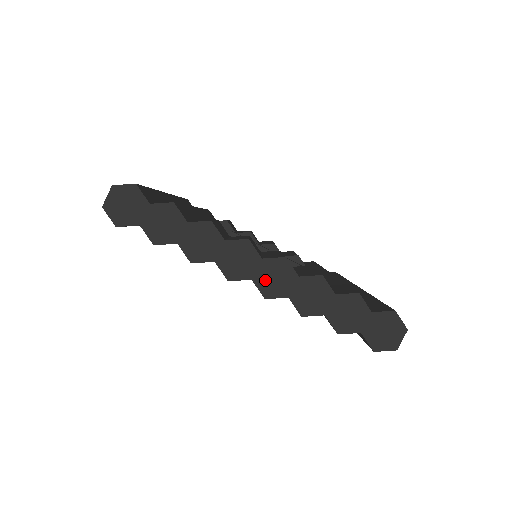
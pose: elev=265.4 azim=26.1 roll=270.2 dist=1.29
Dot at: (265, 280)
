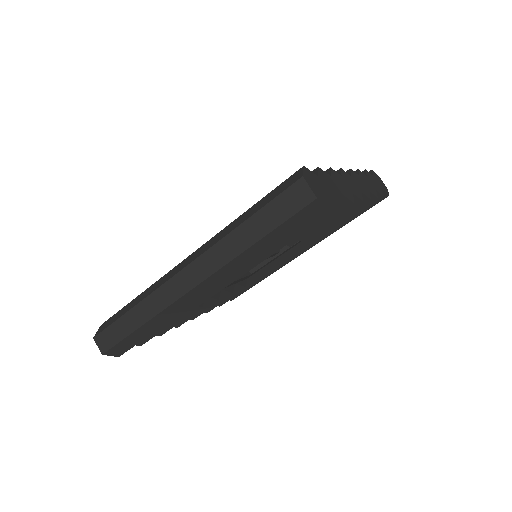
Dot at: (362, 188)
